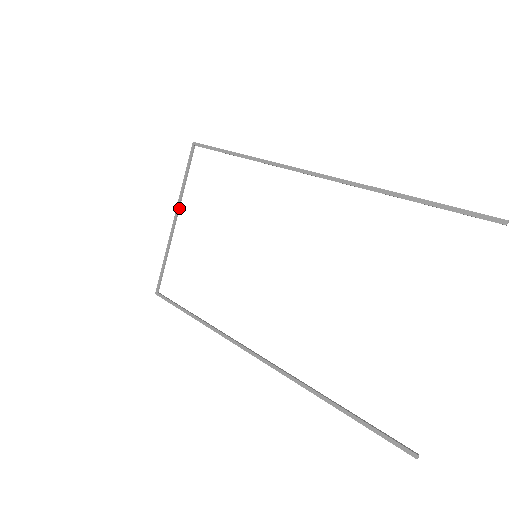
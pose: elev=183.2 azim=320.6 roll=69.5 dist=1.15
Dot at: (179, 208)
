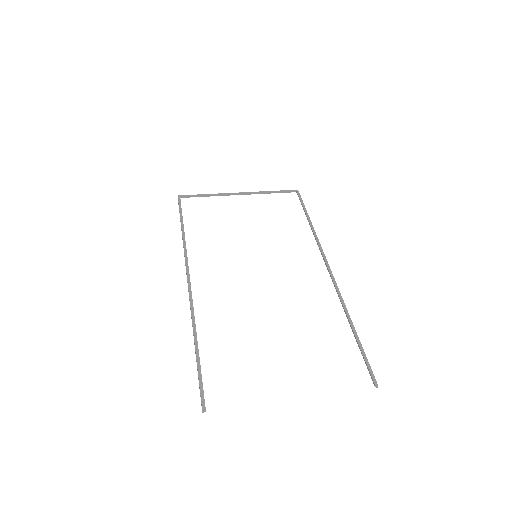
Dot at: (250, 194)
